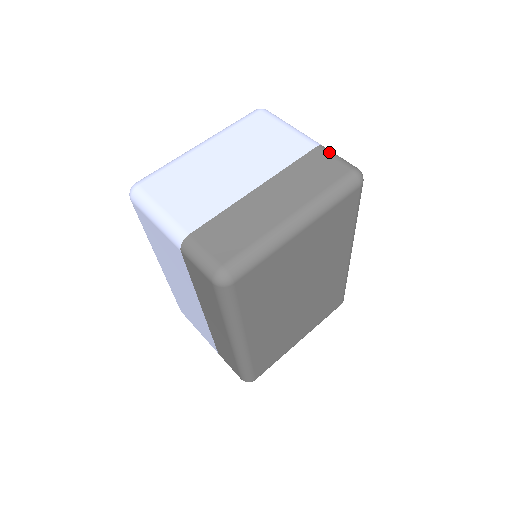
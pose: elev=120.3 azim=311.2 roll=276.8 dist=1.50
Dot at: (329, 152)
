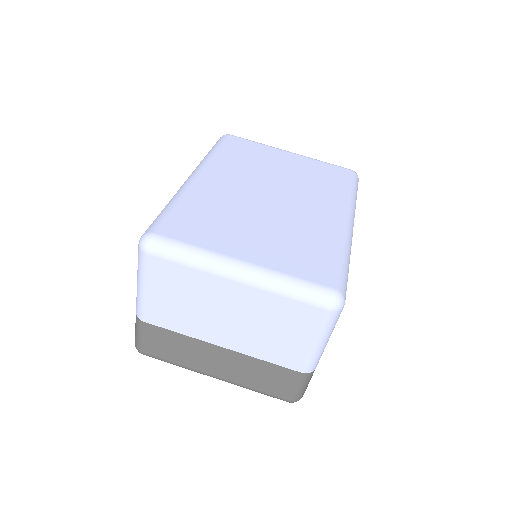
Dot at: (301, 382)
